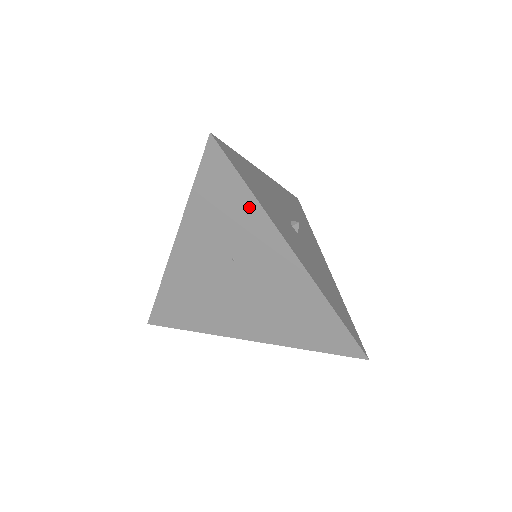
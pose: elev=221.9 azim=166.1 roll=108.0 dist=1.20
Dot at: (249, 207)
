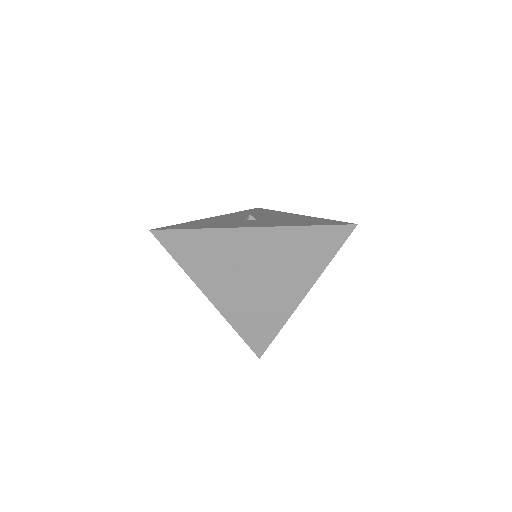
Dot at: (206, 236)
